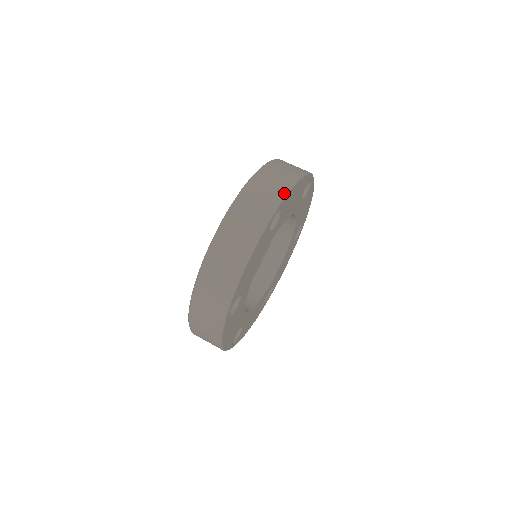
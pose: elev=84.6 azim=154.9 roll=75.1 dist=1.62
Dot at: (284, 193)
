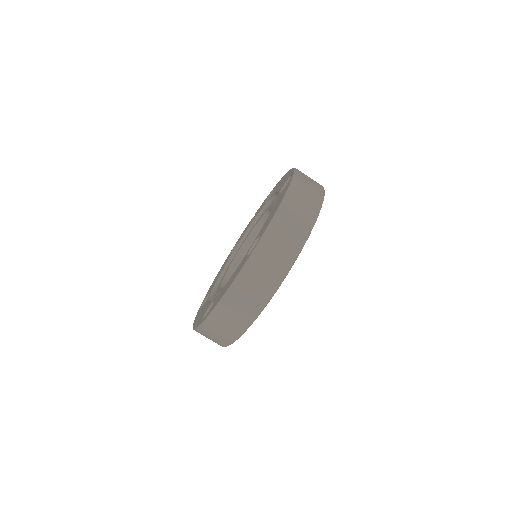
Dot at: occluded
